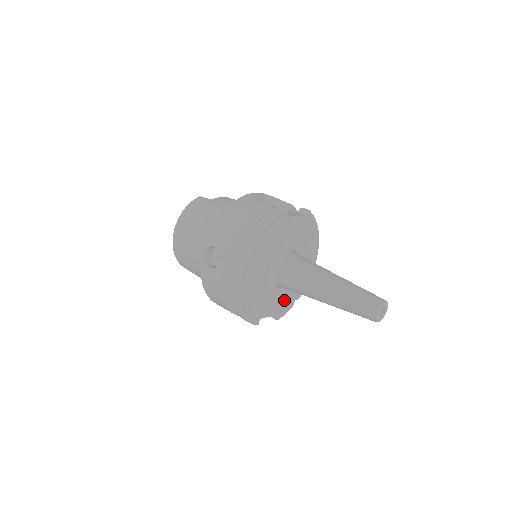
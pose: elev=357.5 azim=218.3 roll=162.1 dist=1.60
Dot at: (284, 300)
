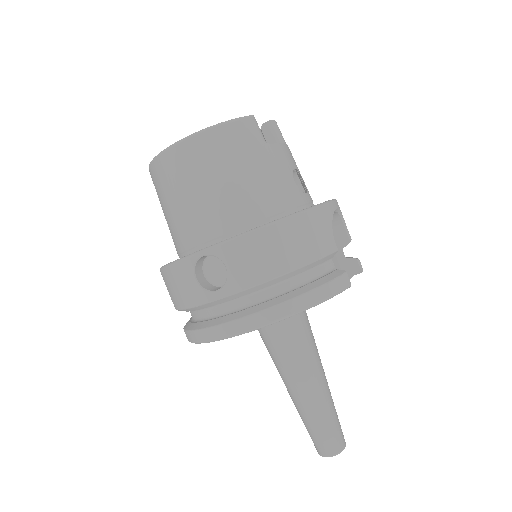
Dot at: occluded
